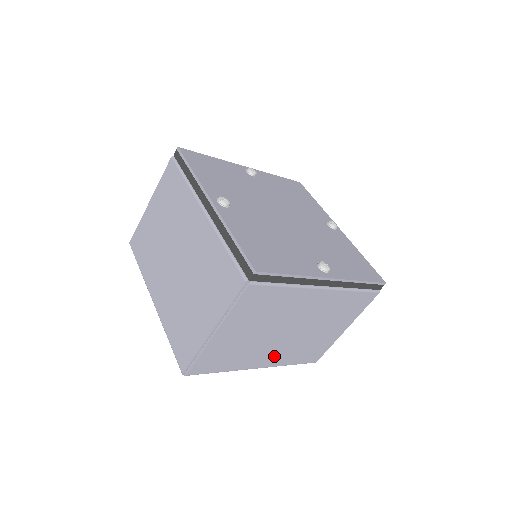
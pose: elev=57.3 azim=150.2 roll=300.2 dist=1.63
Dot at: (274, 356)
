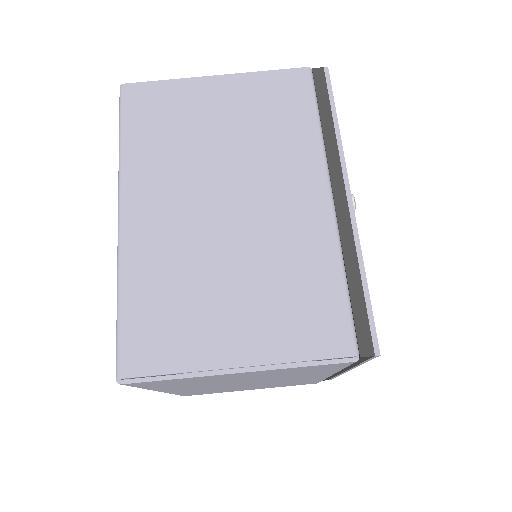
Dot at: (154, 224)
